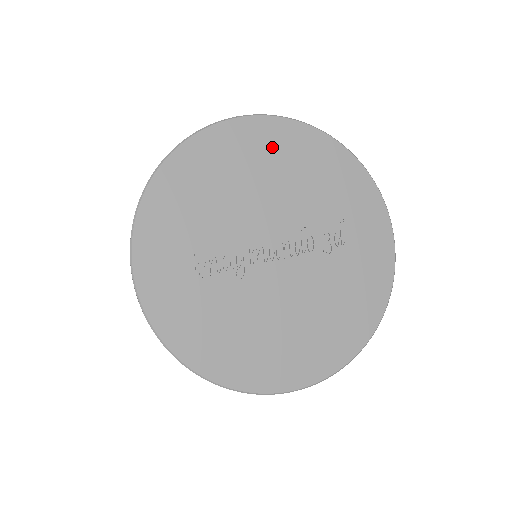
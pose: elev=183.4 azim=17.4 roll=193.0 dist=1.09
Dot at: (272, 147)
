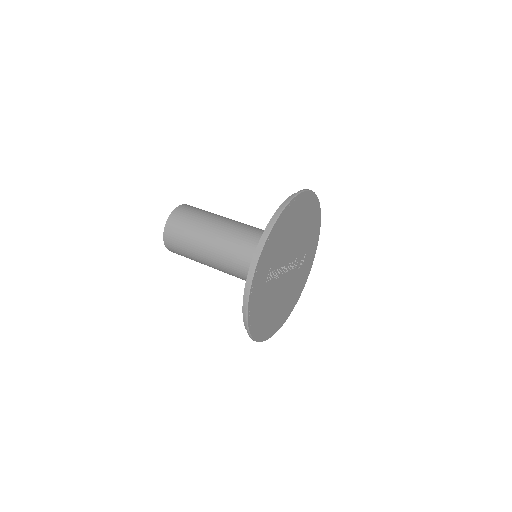
Dot at: (307, 209)
